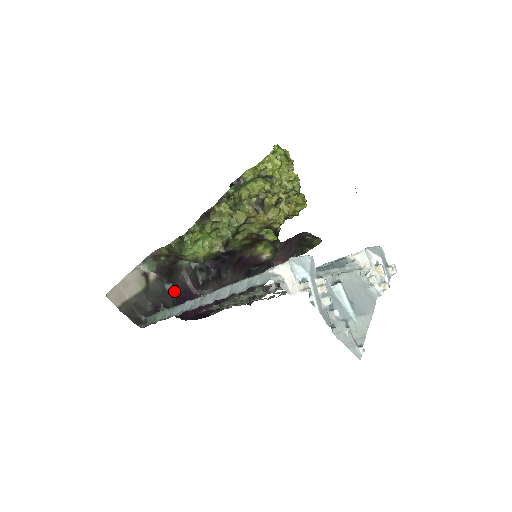
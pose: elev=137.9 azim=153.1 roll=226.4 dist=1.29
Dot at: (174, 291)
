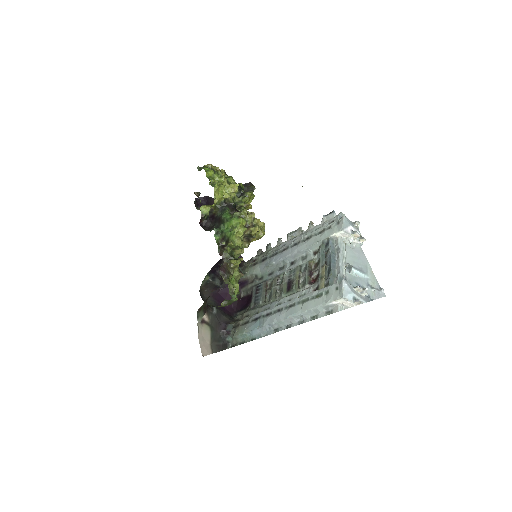
Dot at: (217, 308)
